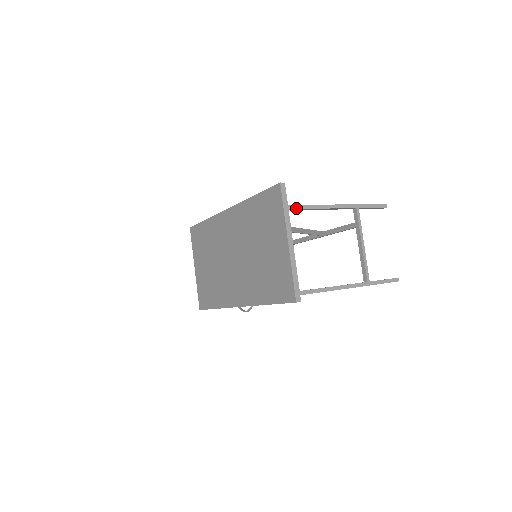
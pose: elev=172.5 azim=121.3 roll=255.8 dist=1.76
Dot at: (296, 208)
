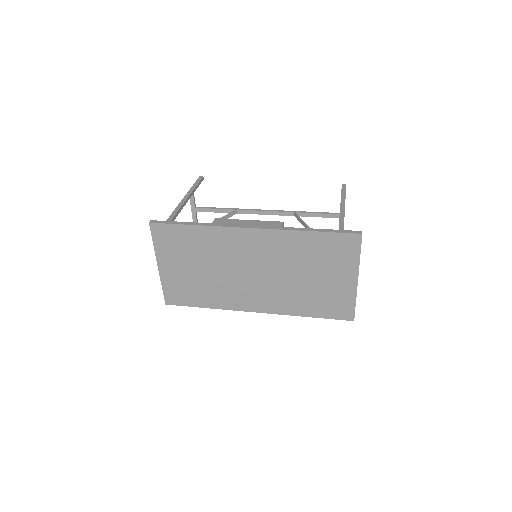
Dot at: occluded
